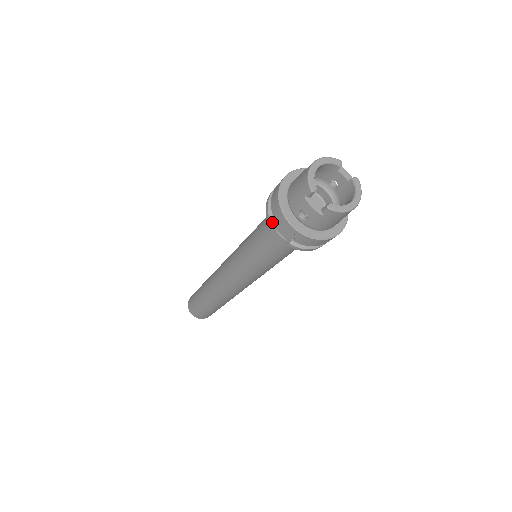
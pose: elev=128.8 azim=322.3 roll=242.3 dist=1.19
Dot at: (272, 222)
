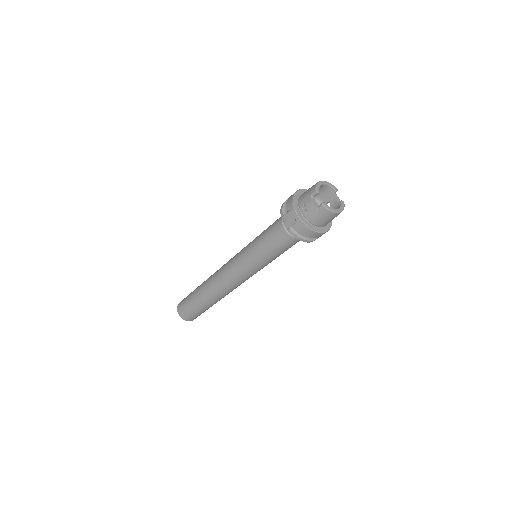
Dot at: (283, 212)
